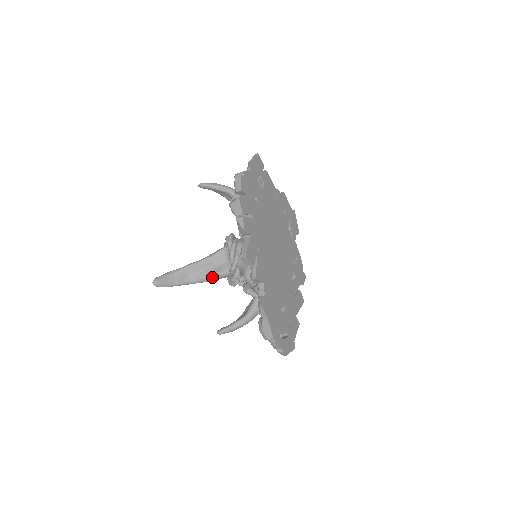
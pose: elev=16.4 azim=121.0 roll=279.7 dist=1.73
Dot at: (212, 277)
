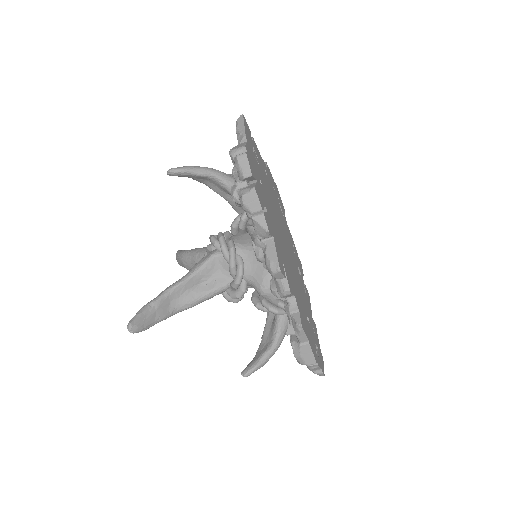
Dot at: (205, 298)
